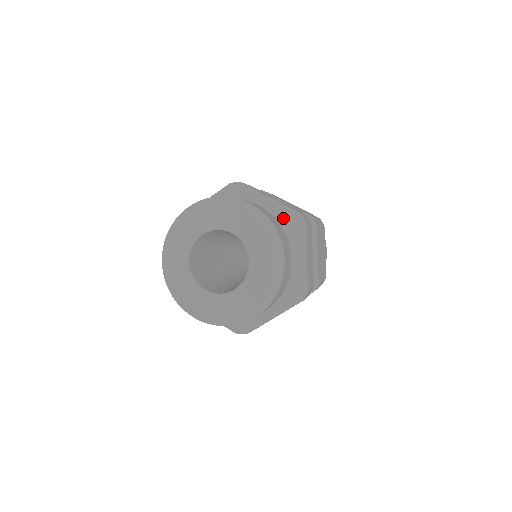
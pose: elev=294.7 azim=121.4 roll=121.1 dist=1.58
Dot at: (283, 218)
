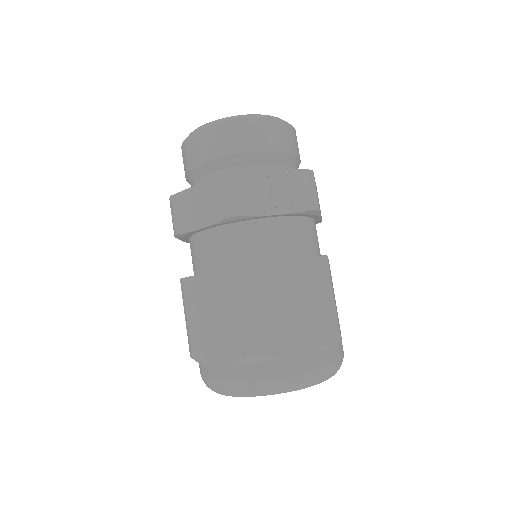
Dot at: occluded
